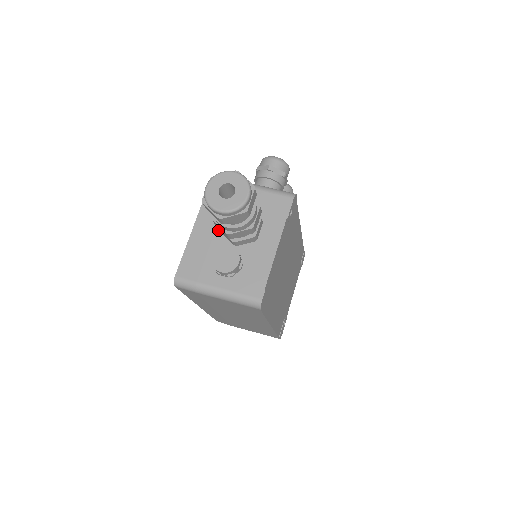
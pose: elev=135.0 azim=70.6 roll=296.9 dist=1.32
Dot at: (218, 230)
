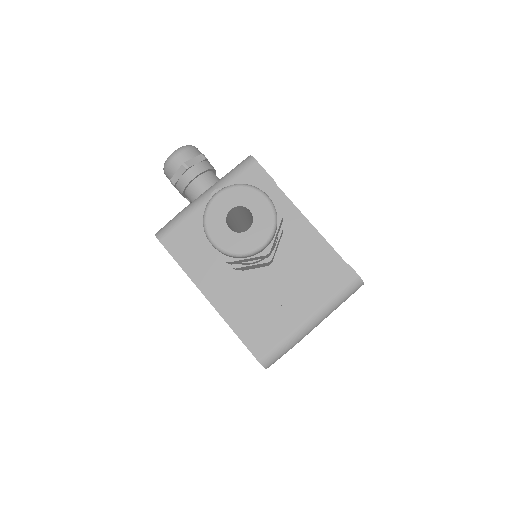
Dot at: (234, 273)
